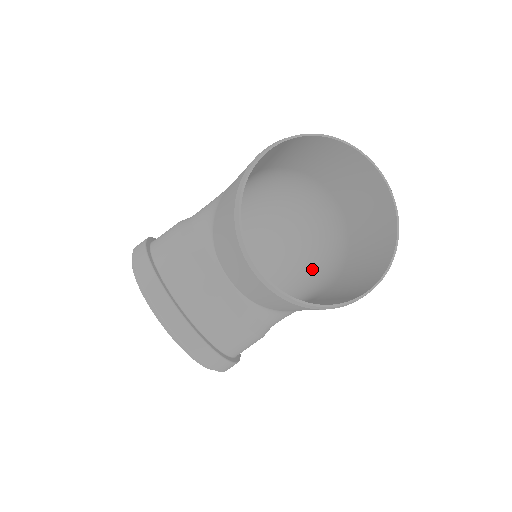
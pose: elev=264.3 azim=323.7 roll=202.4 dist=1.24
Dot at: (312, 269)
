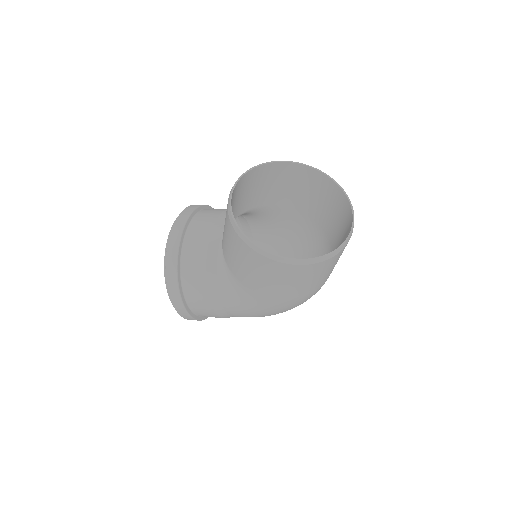
Dot at: occluded
